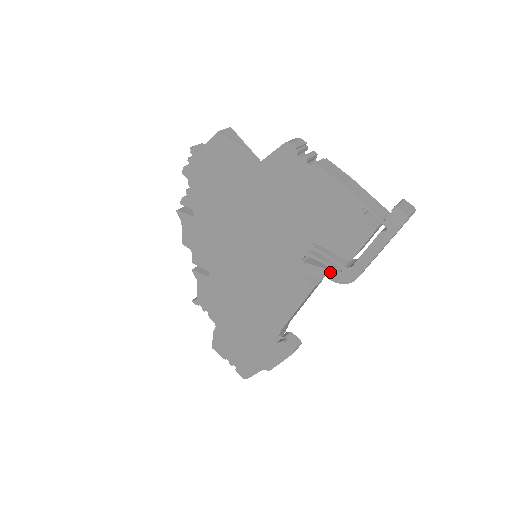
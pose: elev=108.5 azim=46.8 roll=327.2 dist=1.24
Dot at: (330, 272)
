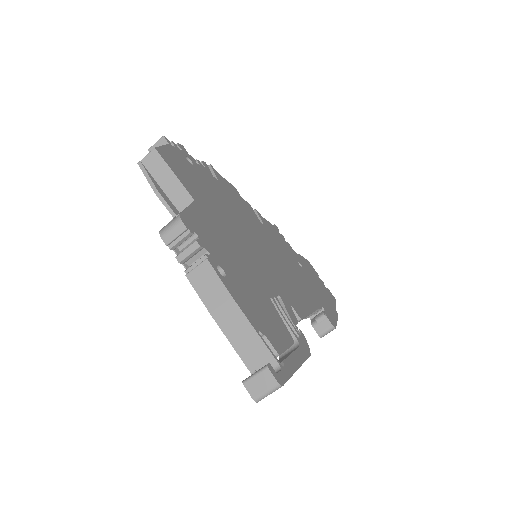
Dot at: occluded
